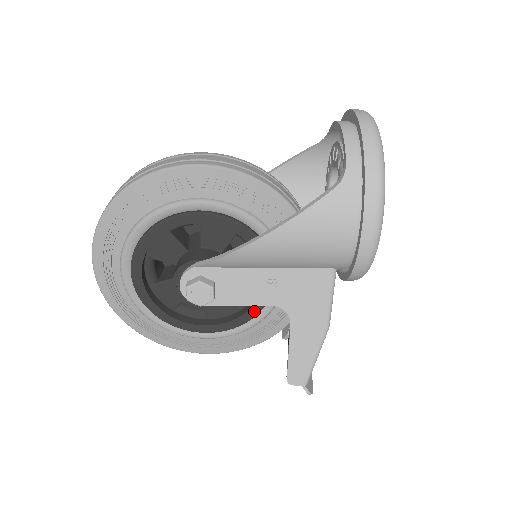
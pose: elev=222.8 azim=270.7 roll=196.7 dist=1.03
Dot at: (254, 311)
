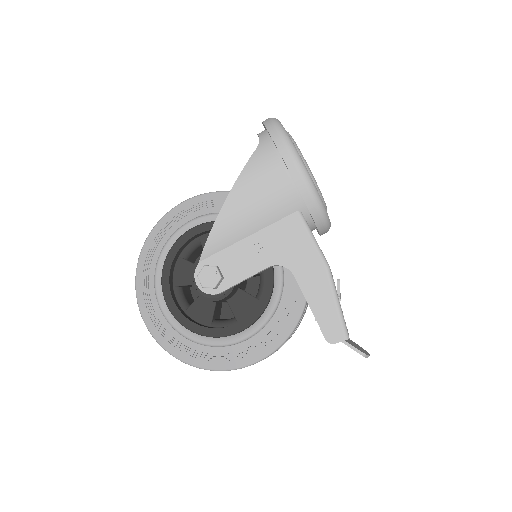
Dot at: (267, 290)
